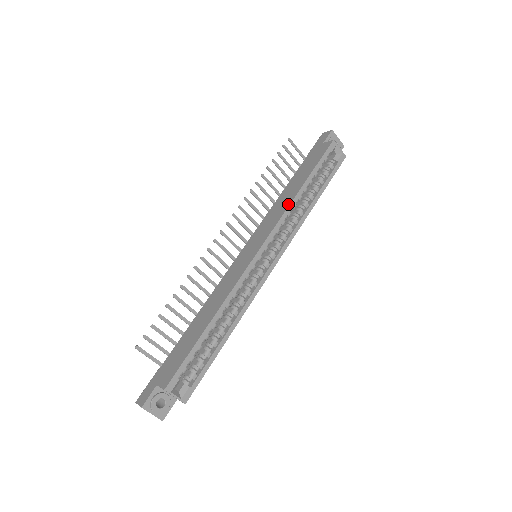
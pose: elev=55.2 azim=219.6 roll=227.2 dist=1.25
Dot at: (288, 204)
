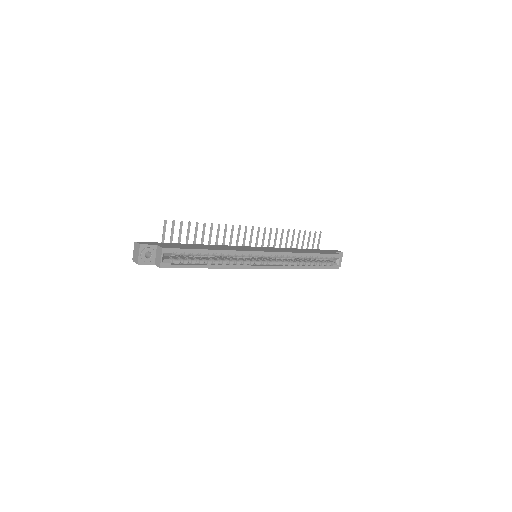
Dot at: (295, 252)
